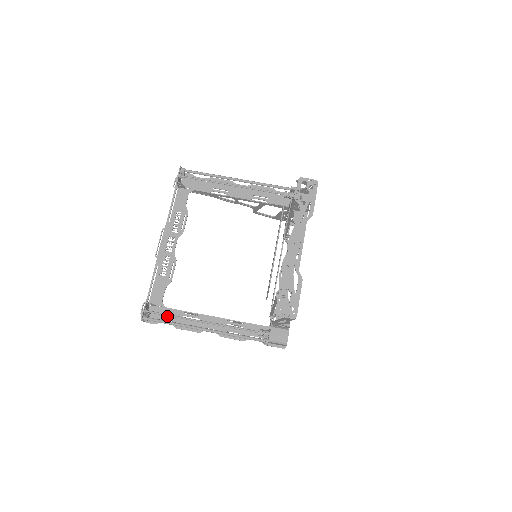
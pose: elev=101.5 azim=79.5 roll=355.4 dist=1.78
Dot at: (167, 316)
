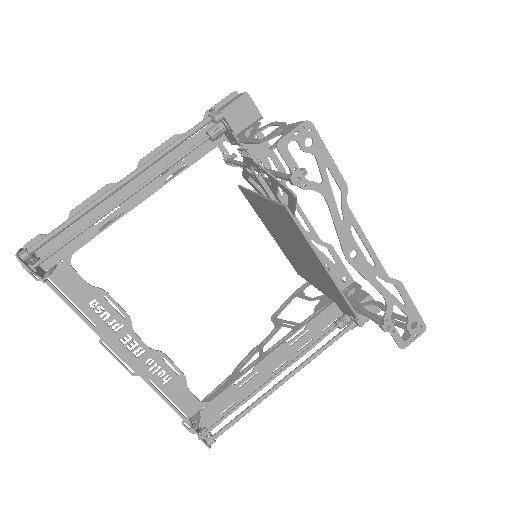
Dot at: (222, 406)
